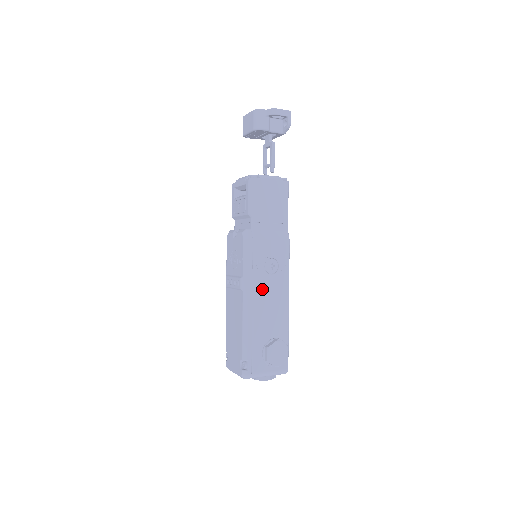
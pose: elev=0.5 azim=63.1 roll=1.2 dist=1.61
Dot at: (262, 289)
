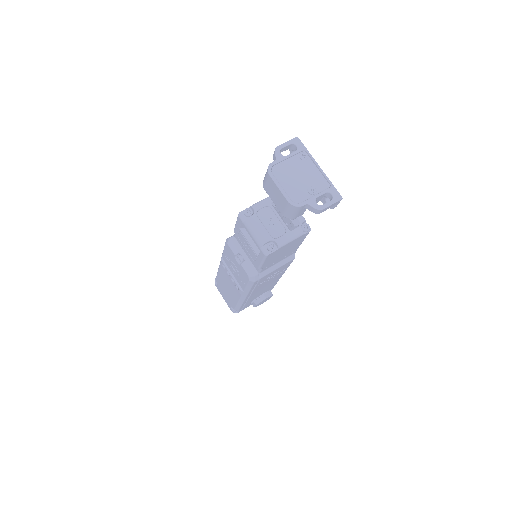
Dot at: (259, 288)
